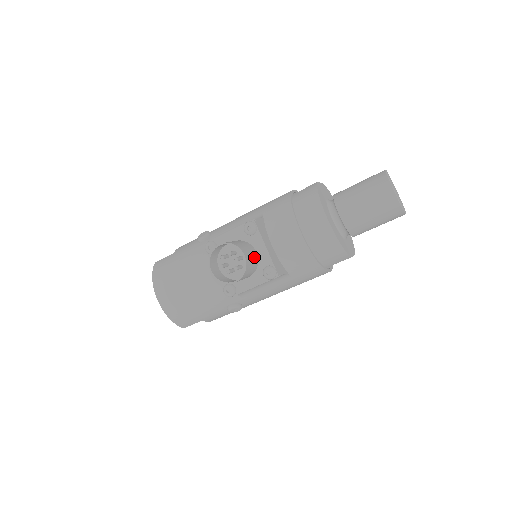
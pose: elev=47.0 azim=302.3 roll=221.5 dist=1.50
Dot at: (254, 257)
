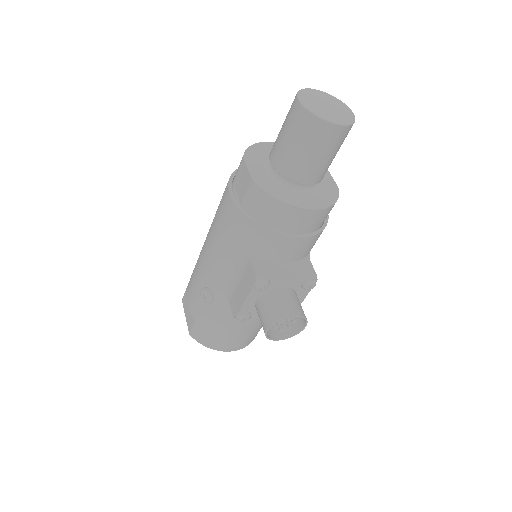
Dot at: (291, 296)
